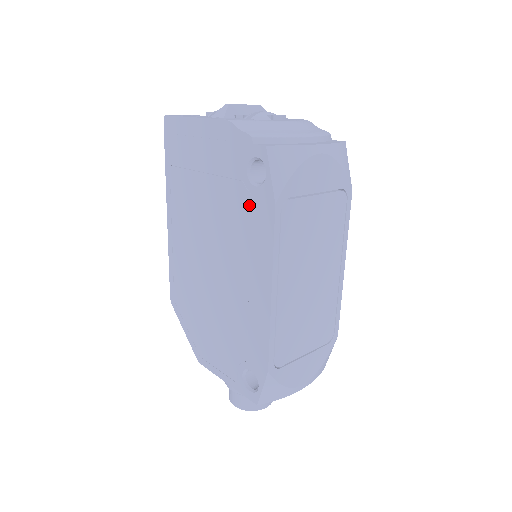
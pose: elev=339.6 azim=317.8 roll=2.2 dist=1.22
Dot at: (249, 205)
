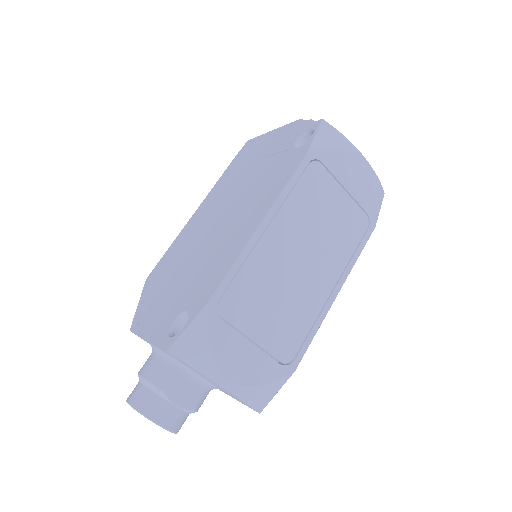
Dot at: (283, 163)
